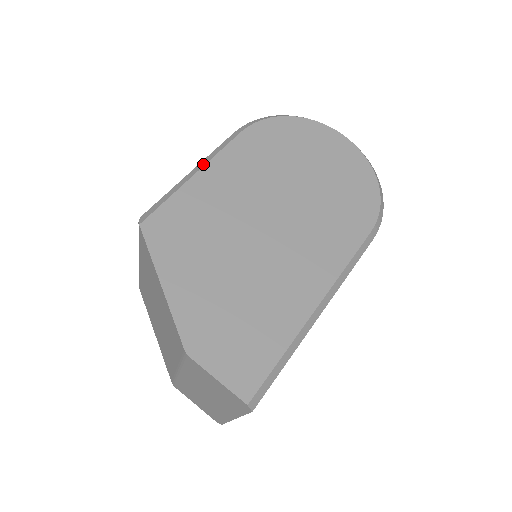
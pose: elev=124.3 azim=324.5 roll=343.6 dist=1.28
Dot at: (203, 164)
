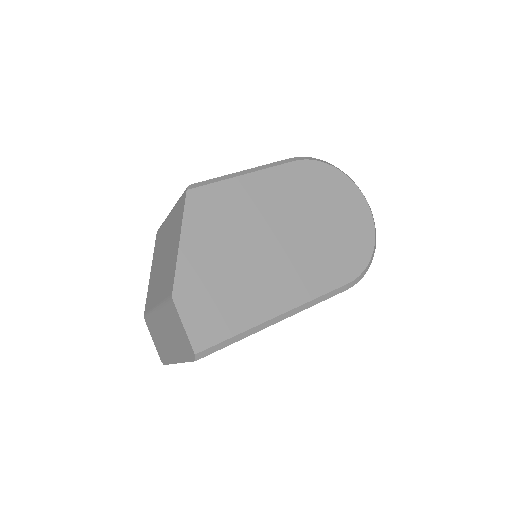
Dot at: (254, 170)
